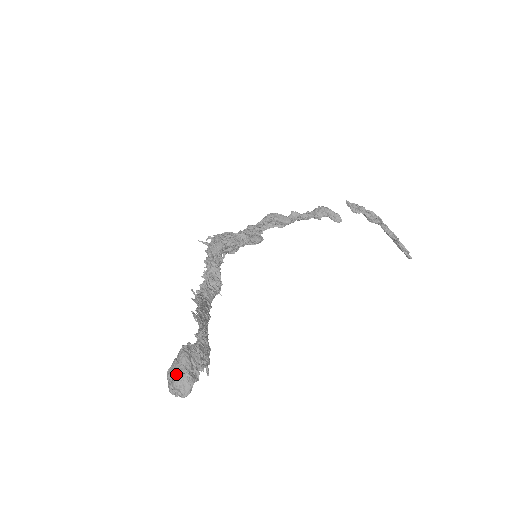
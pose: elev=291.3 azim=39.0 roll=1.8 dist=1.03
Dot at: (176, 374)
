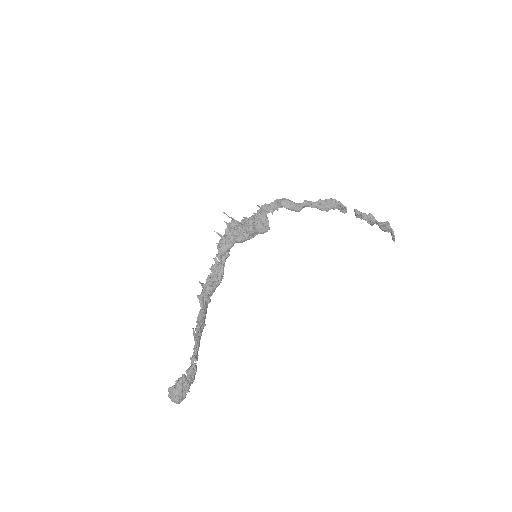
Dot at: (173, 397)
